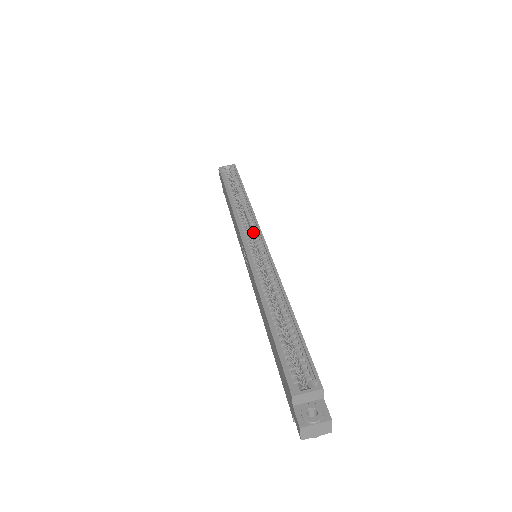
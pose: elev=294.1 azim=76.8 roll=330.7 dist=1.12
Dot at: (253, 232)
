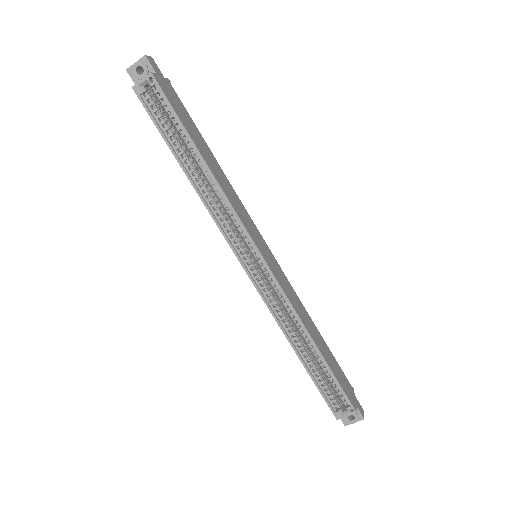
Dot at: (244, 241)
